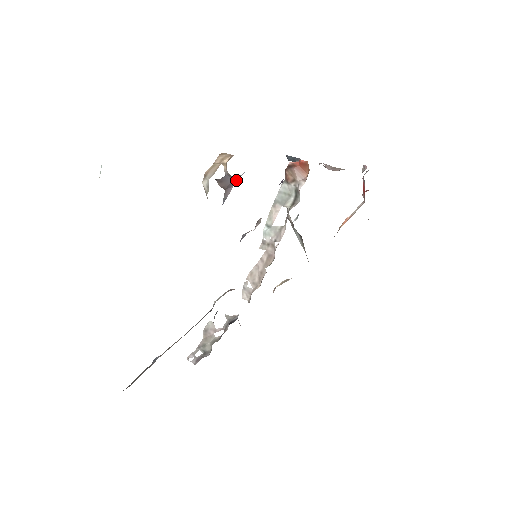
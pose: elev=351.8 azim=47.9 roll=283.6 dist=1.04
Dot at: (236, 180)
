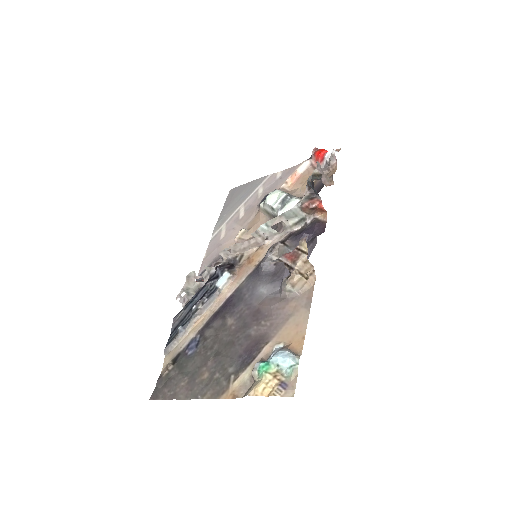
Dot at: occluded
